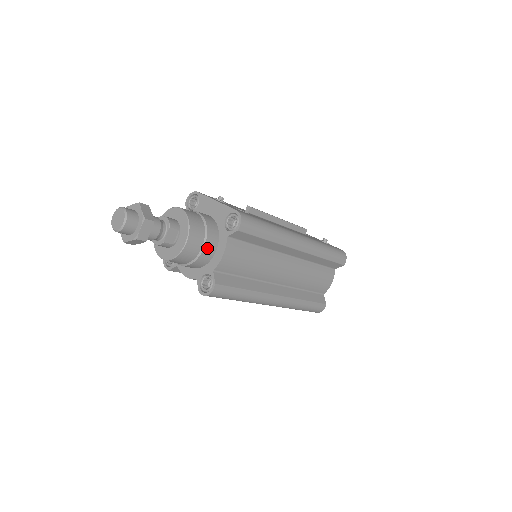
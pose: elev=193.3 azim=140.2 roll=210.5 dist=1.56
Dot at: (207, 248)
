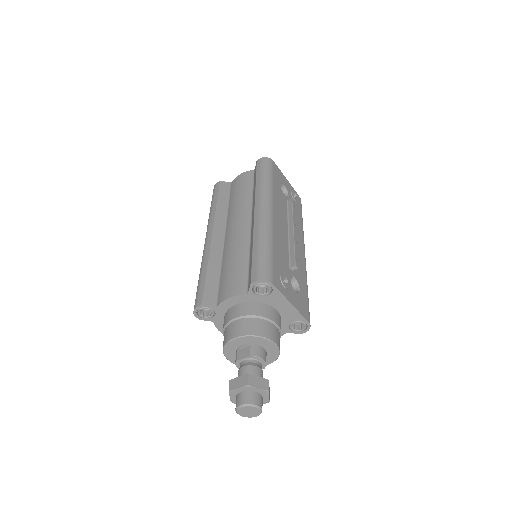
Dot at: occluded
